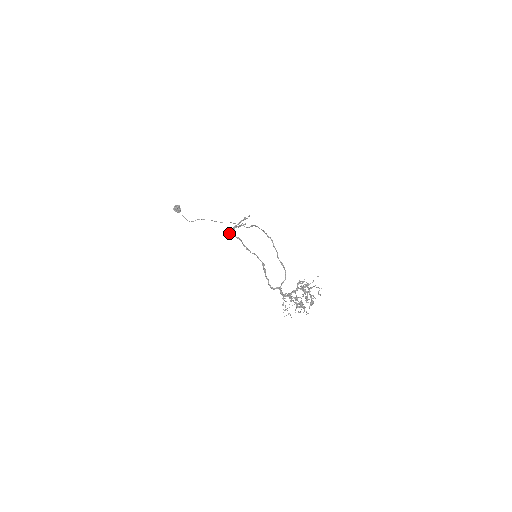
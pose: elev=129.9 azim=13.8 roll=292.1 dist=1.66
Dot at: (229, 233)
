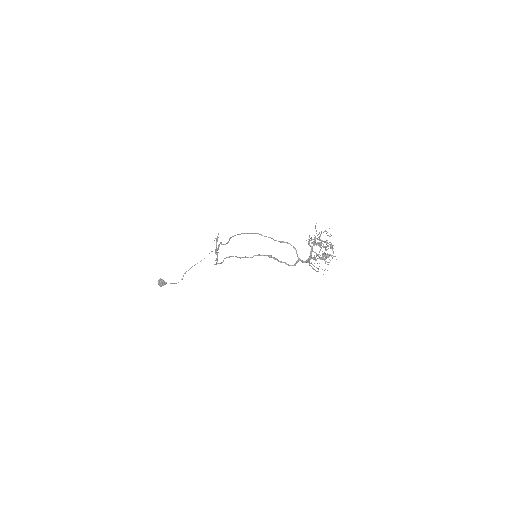
Dot at: (217, 261)
